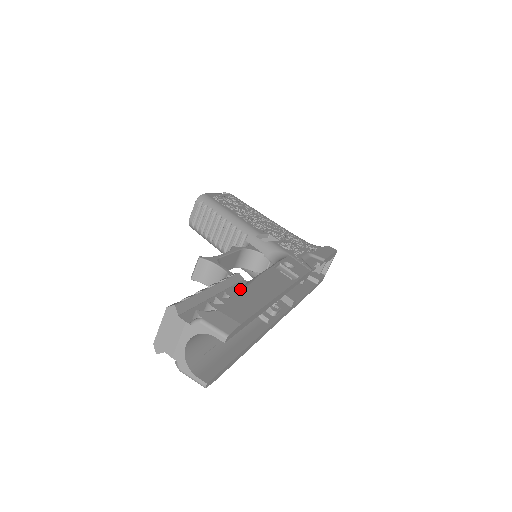
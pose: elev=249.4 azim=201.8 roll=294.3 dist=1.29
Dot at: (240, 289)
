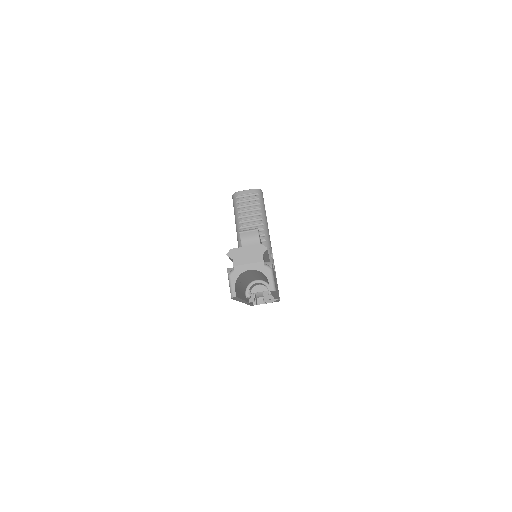
Dot at: occluded
